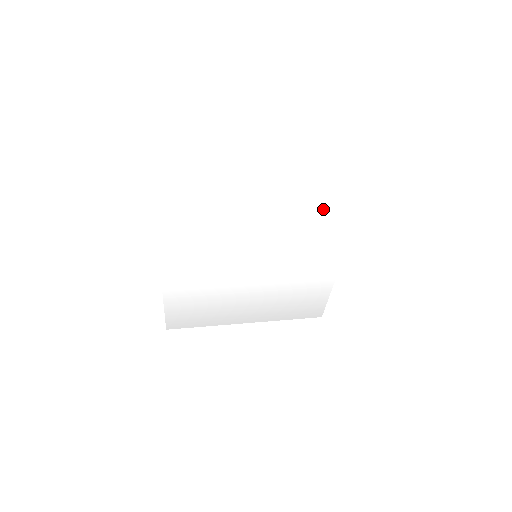
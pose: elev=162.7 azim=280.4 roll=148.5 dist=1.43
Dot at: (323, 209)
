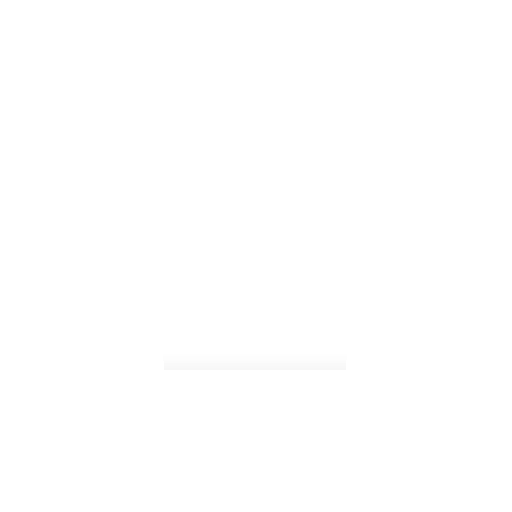
Dot at: (316, 194)
